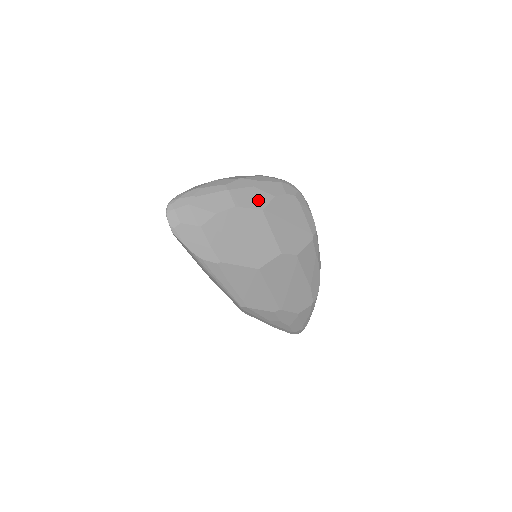
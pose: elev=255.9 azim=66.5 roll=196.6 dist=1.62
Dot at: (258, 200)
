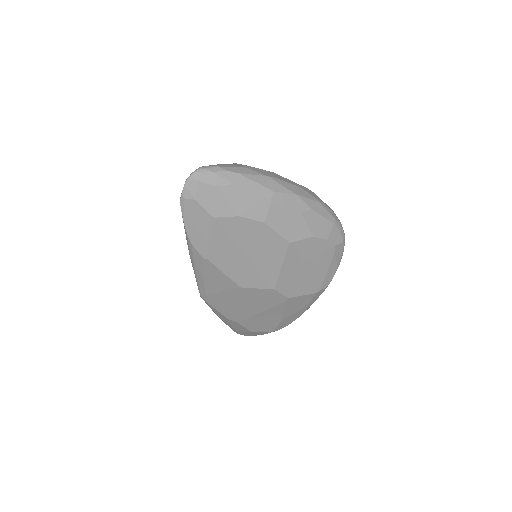
Dot at: (293, 230)
